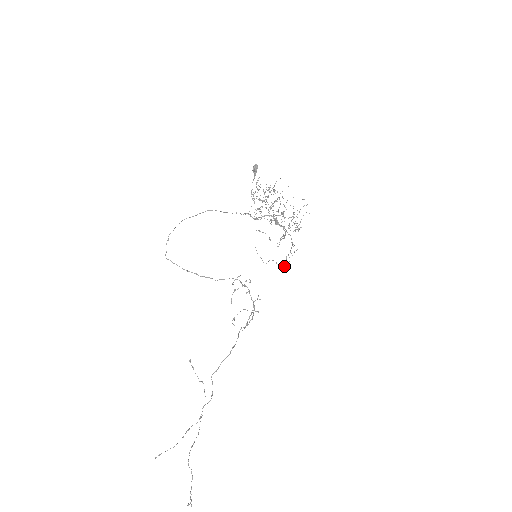
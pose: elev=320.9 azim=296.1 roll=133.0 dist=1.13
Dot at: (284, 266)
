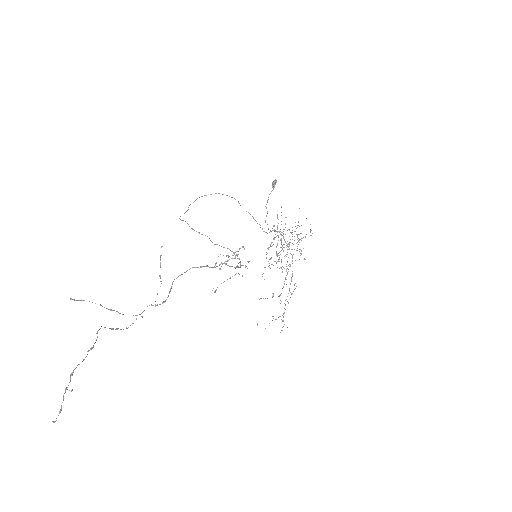
Dot at: occluded
